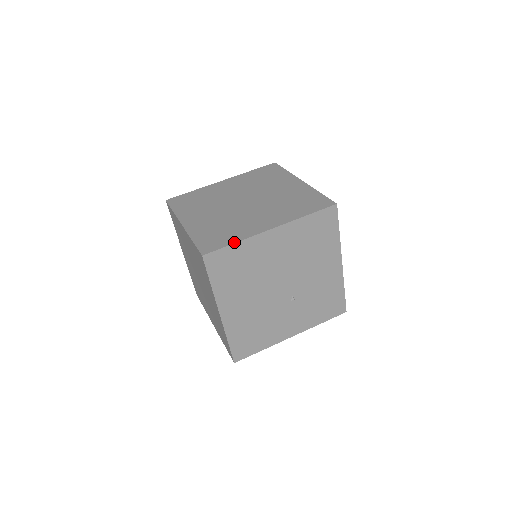
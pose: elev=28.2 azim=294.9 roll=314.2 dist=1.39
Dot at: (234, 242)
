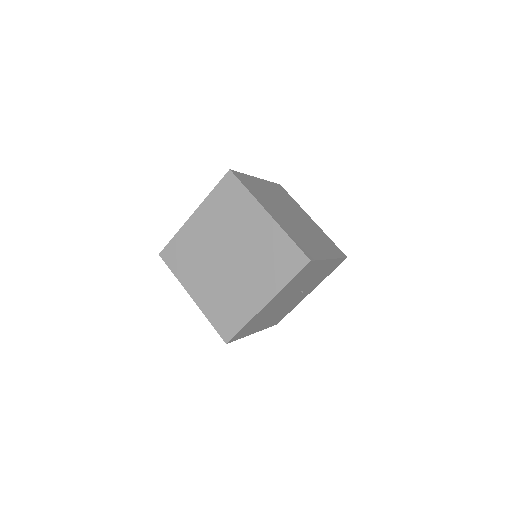
Dot at: (243, 326)
